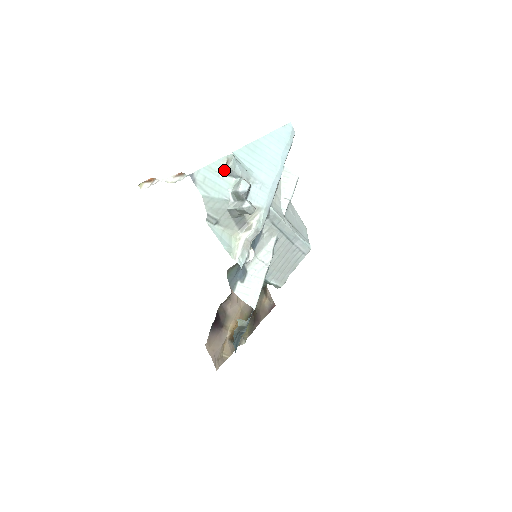
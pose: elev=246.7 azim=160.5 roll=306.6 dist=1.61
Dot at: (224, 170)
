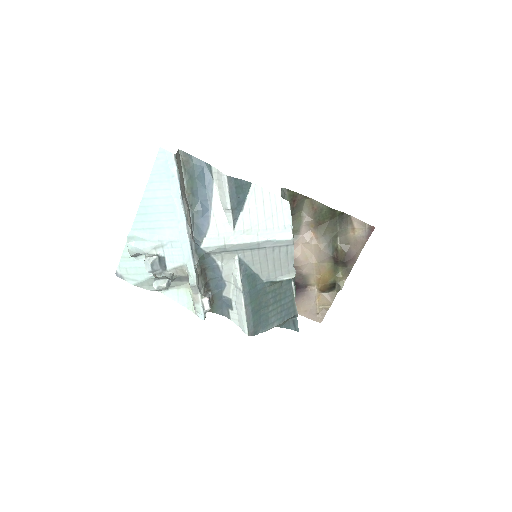
Dot at: (131, 256)
